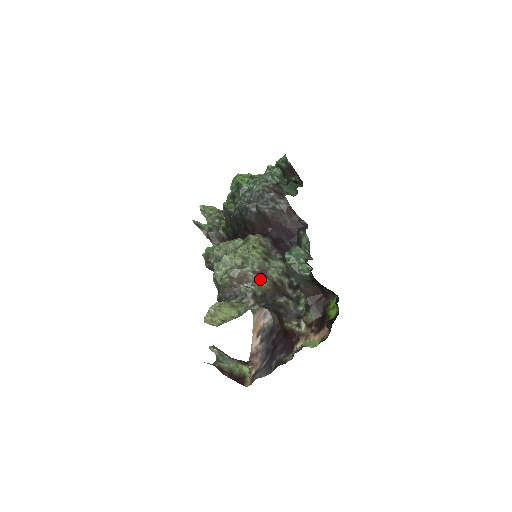
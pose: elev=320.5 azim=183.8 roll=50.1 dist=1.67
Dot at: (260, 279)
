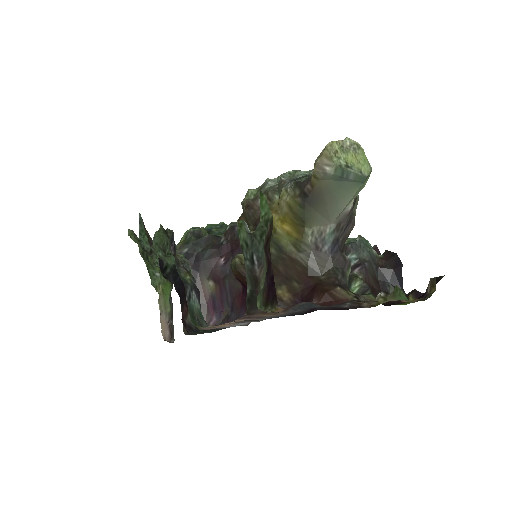
Dot at: occluded
